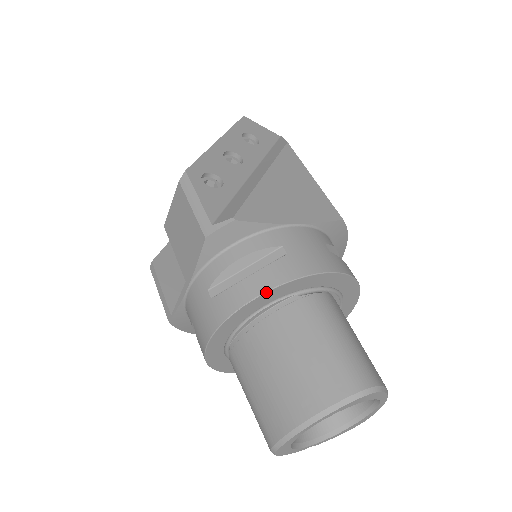
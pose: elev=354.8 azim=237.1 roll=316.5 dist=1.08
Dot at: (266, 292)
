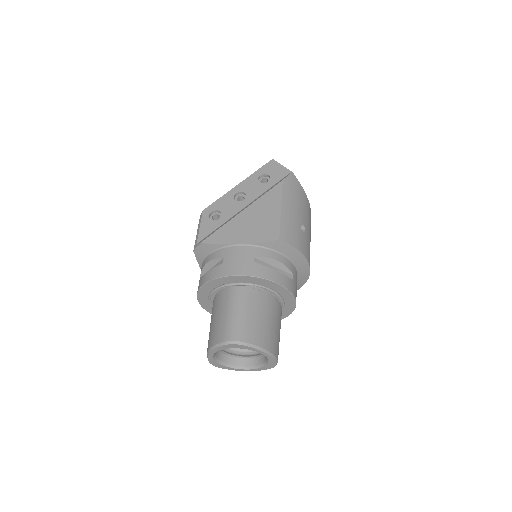
Dot at: (206, 283)
